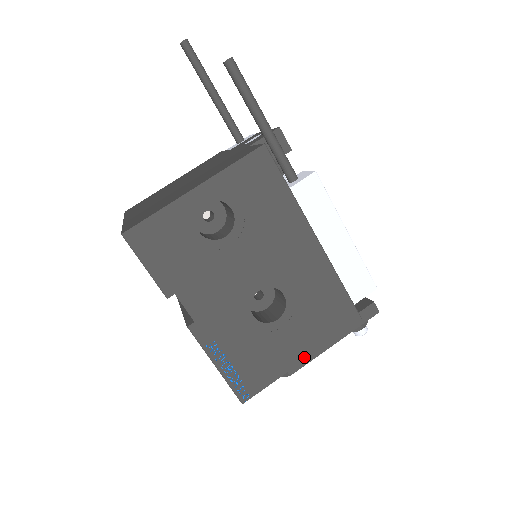
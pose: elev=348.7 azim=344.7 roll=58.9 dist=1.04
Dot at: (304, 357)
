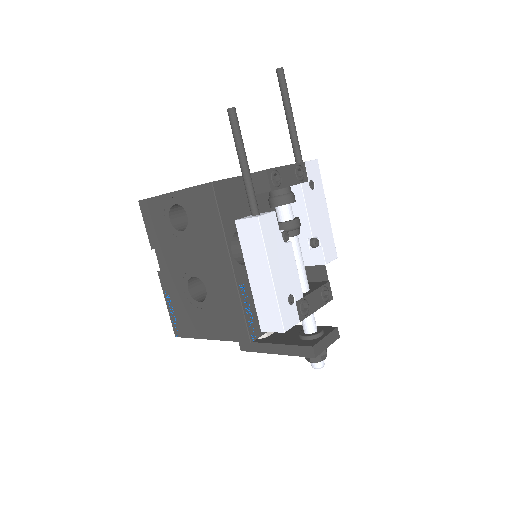
Dot at: (211, 338)
